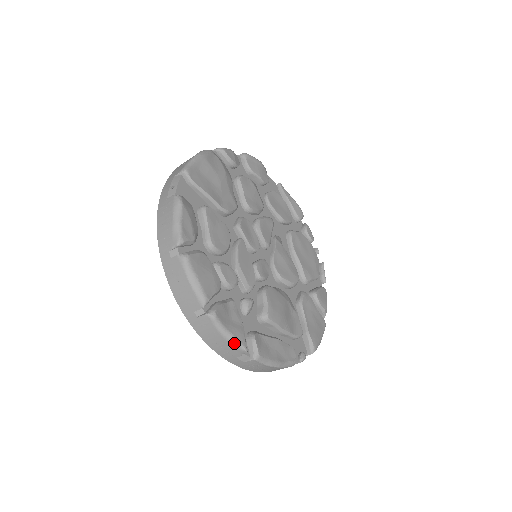
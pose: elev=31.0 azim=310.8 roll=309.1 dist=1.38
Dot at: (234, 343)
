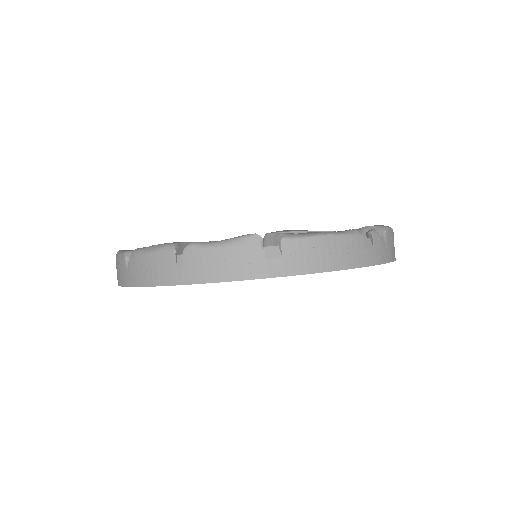
Dot at: (236, 242)
